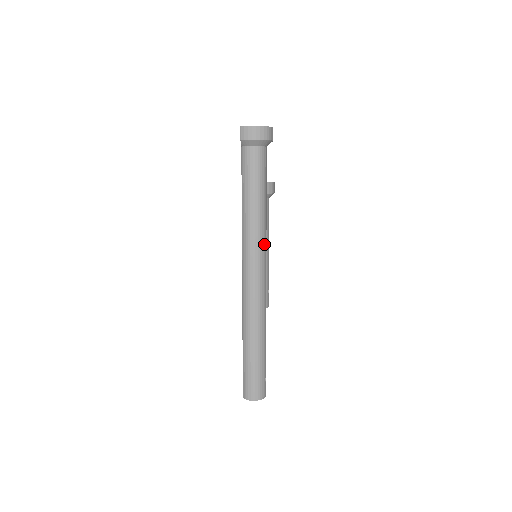
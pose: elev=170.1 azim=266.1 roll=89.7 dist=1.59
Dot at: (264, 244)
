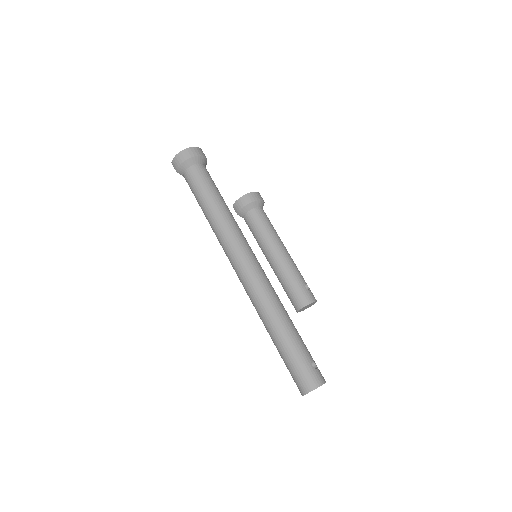
Dot at: (237, 237)
